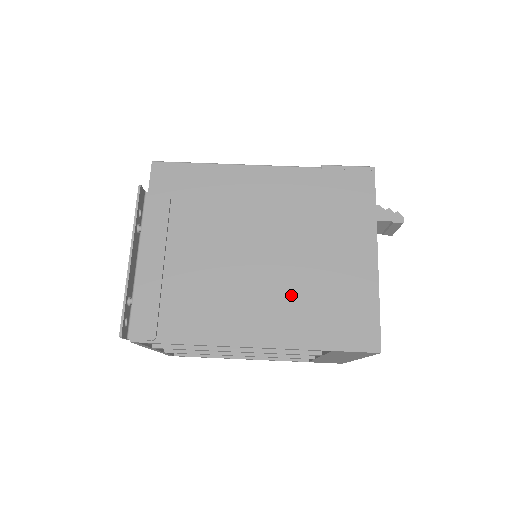
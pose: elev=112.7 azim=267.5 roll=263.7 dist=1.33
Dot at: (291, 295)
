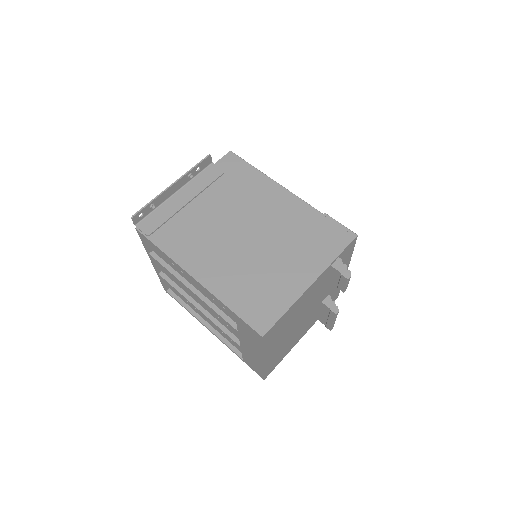
Dot at: (240, 267)
